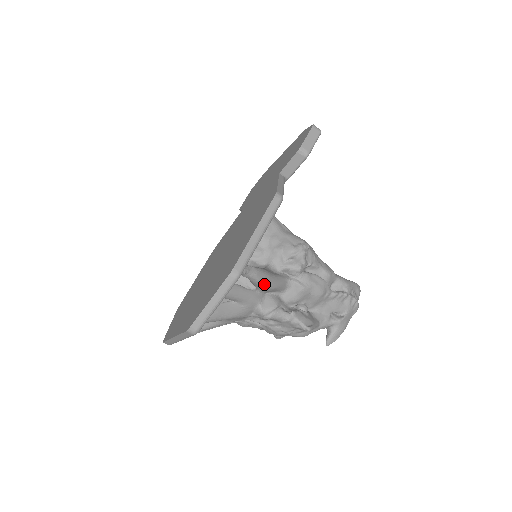
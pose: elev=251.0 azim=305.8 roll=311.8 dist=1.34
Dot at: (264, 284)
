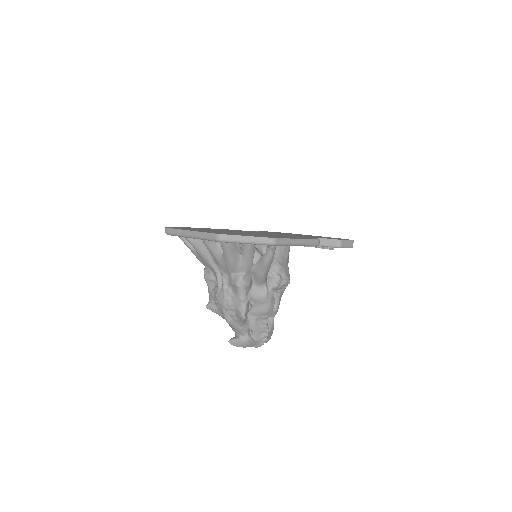
Dot at: (265, 267)
